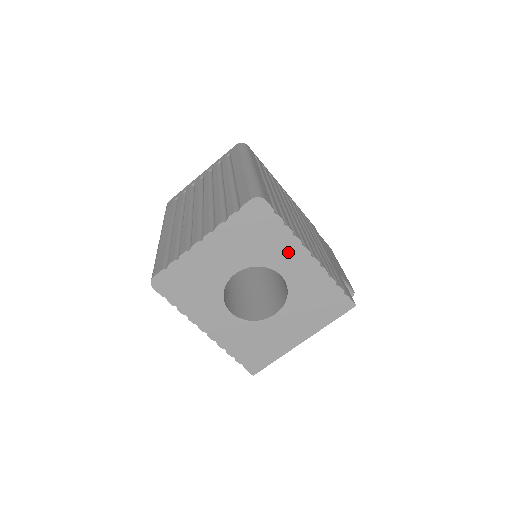
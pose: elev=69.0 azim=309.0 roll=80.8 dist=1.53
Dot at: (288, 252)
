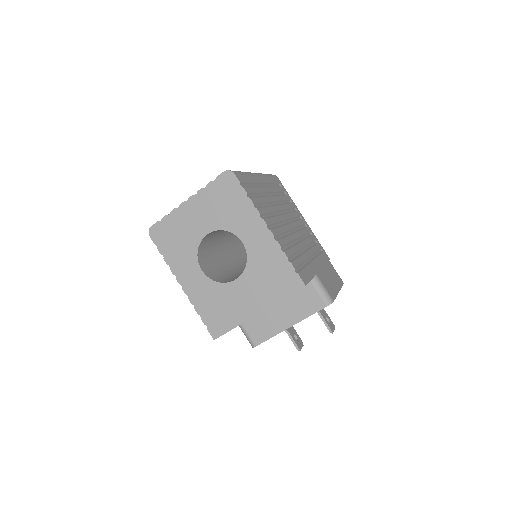
Dot at: (249, 221)
